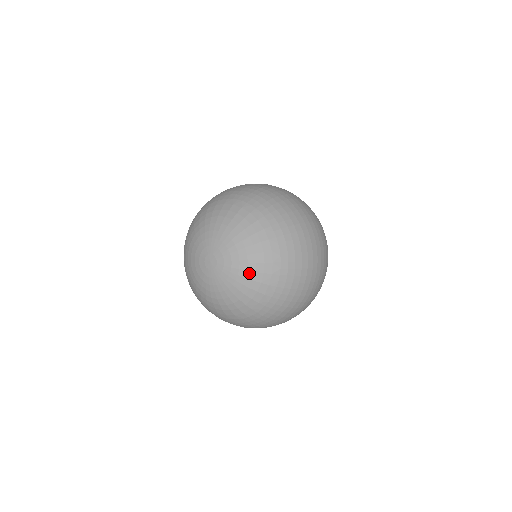
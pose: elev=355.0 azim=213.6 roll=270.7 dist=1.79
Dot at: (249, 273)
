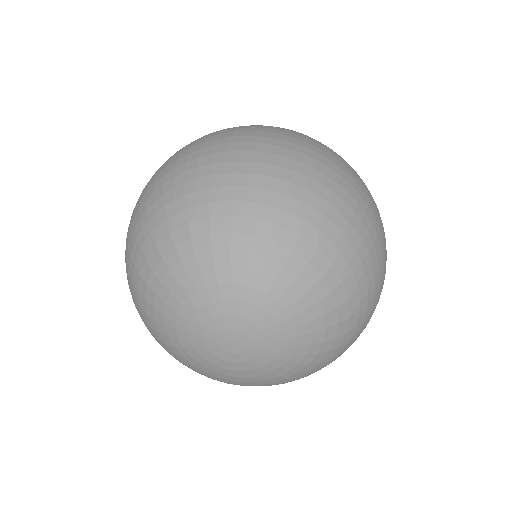
Dot at: (304, 299)
